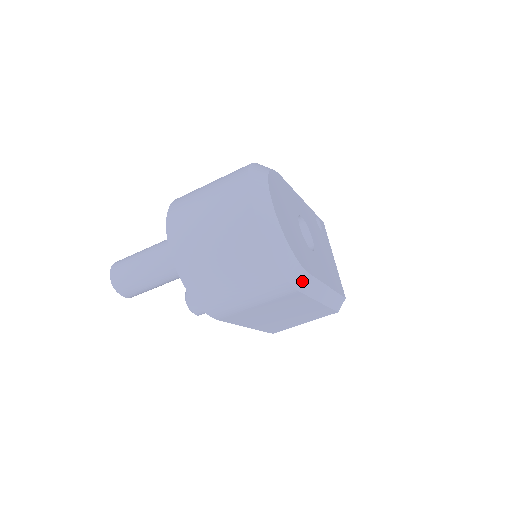
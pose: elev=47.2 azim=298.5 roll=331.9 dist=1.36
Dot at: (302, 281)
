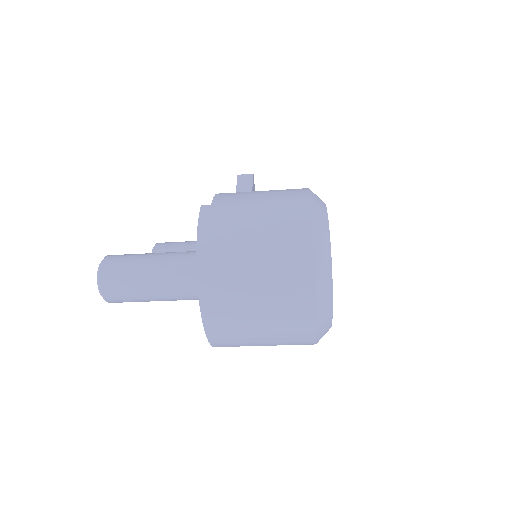
Dot at: occluded
